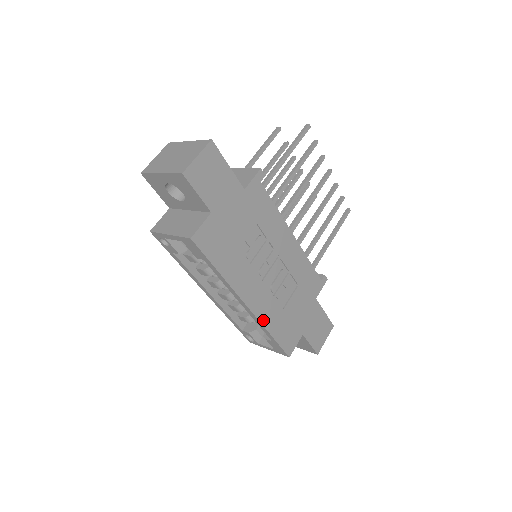
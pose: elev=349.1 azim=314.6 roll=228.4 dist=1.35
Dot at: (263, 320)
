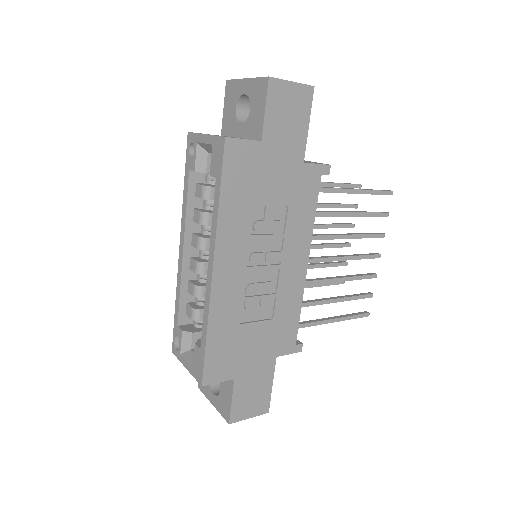
Dot at: (214, 308)
